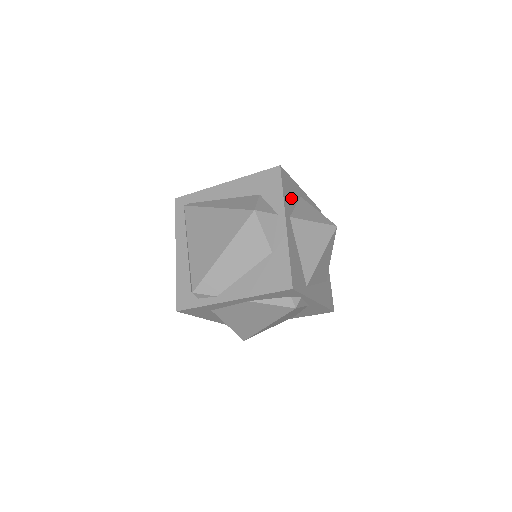
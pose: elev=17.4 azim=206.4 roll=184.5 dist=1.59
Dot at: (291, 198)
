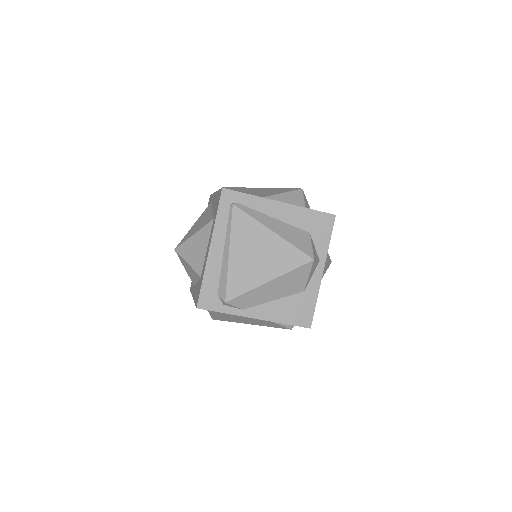
Dot at: occluded
